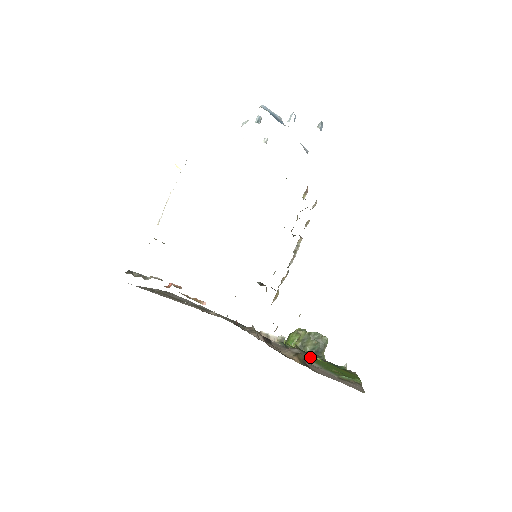
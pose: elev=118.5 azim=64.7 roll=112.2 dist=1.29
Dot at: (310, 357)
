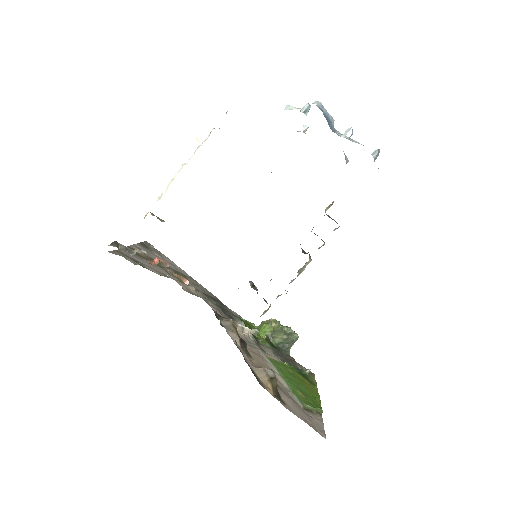
Dot at: (279, 364)
